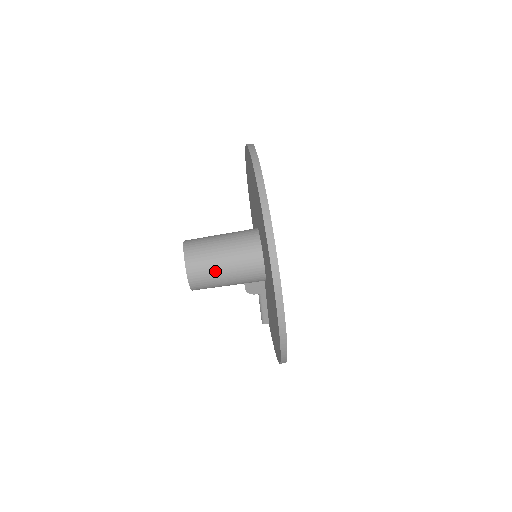
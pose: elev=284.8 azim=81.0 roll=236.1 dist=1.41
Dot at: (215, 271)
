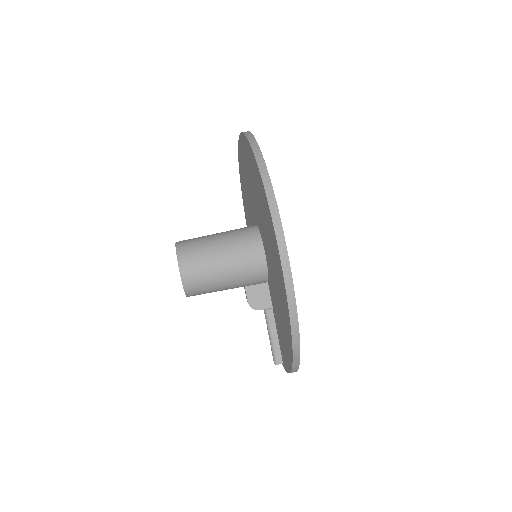
Dot at: (209, 256)
